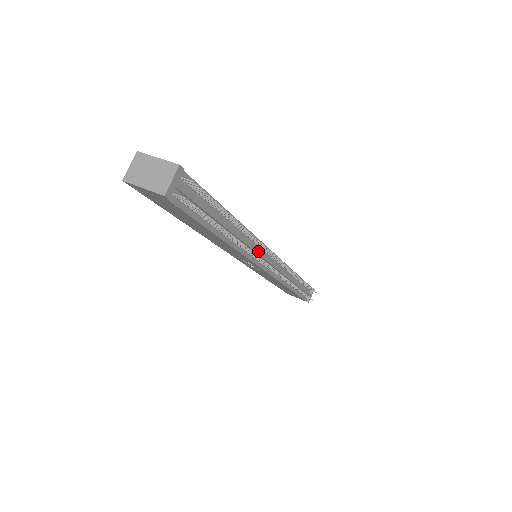
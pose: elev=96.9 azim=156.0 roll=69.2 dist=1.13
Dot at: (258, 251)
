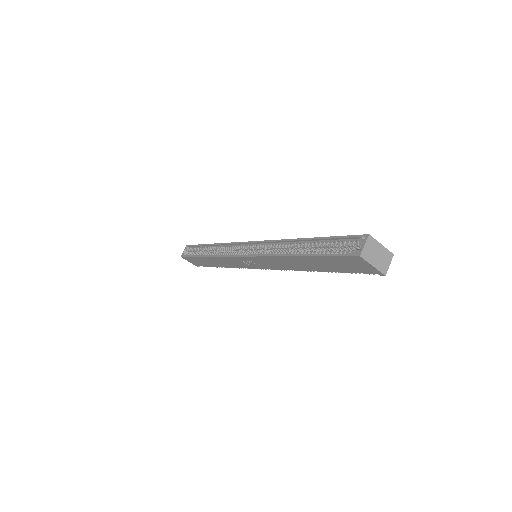
Dot at: occluded
